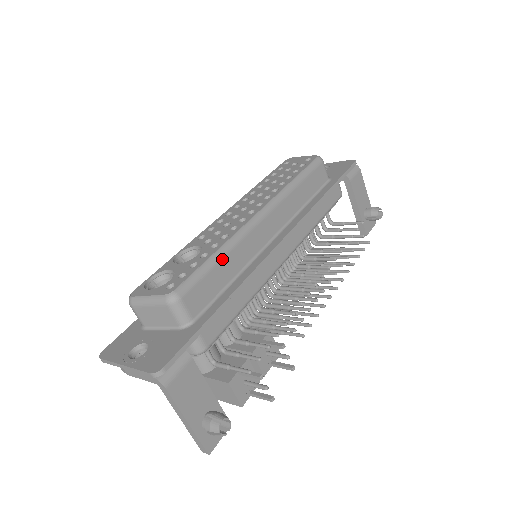
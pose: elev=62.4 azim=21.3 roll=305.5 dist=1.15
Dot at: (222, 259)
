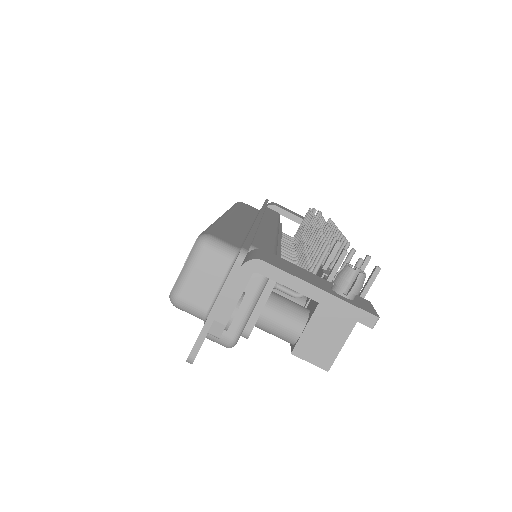
Dot at: (221, 224)
